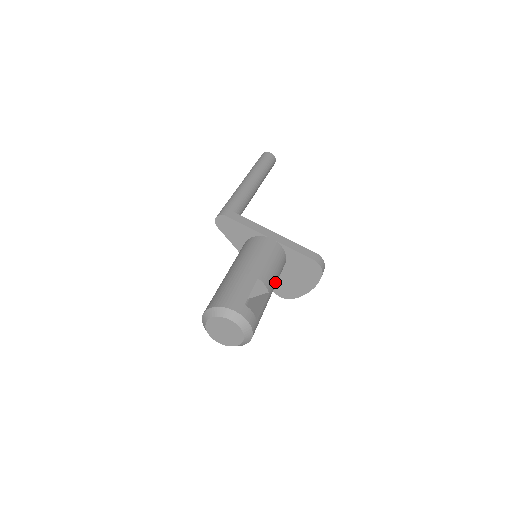
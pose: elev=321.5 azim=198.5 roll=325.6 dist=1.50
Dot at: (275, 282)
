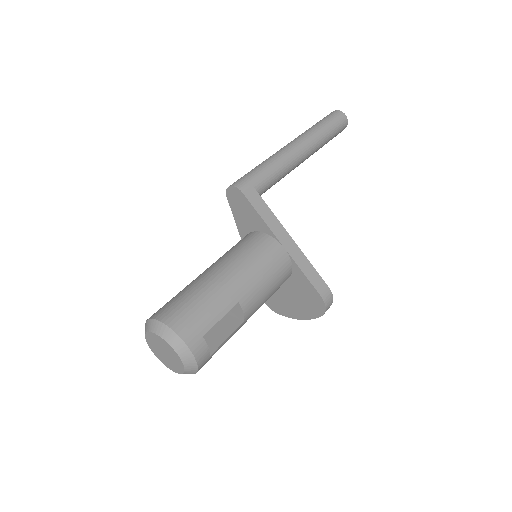
Dot at: (260, 306)
